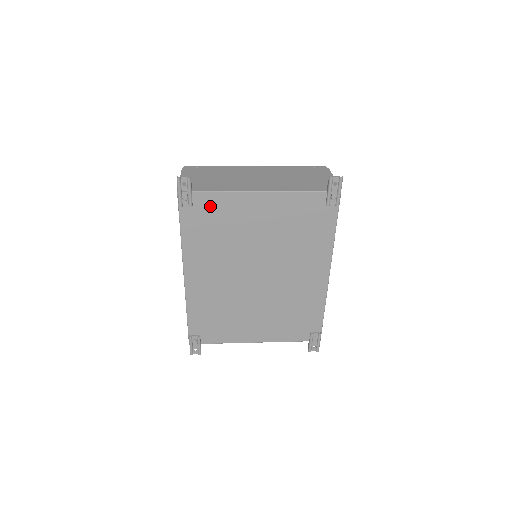
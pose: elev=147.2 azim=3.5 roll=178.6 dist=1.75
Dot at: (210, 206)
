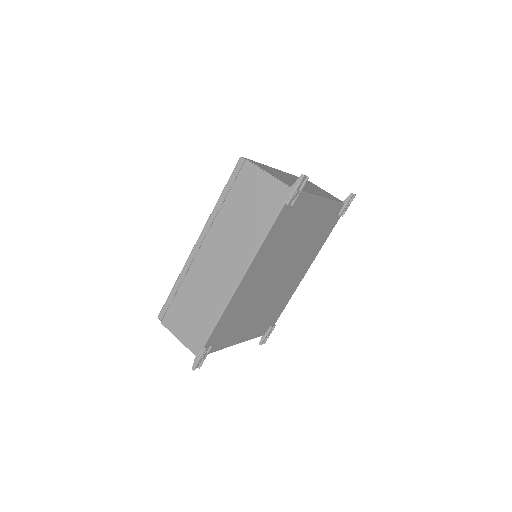
Dot at: (298, 207)
